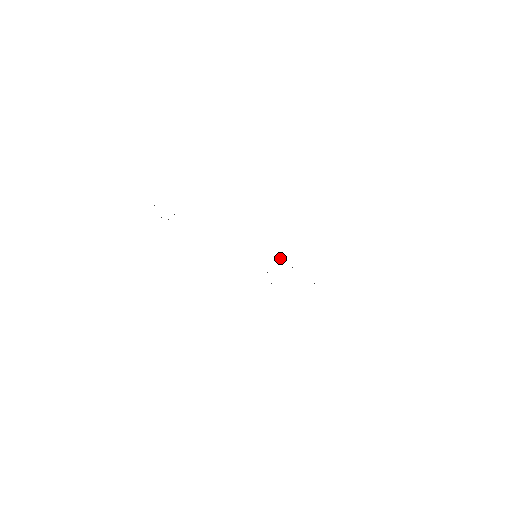
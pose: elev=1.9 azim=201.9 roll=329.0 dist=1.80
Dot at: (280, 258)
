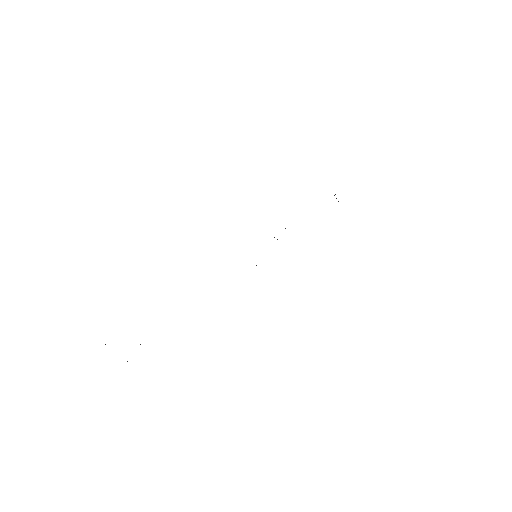
Dot at: occluded
